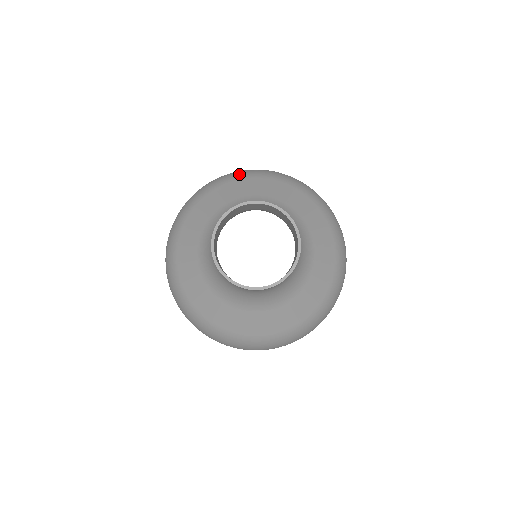
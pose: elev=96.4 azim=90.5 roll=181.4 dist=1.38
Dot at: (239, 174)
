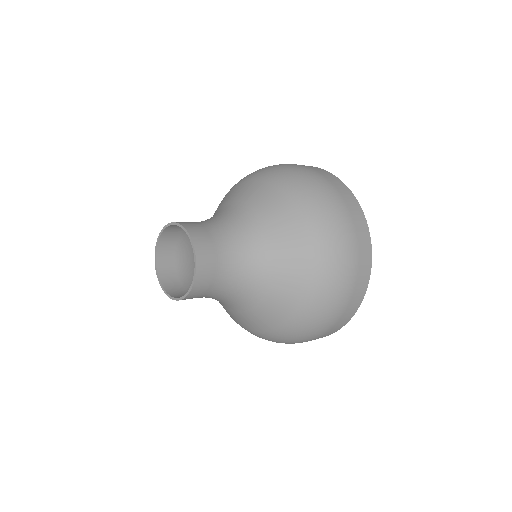
Dot at: (288, 180)
